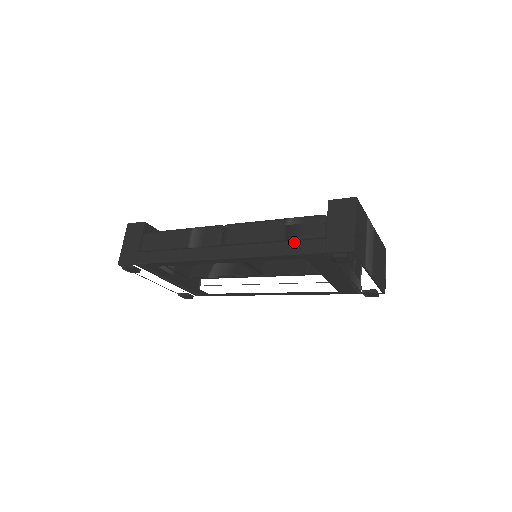
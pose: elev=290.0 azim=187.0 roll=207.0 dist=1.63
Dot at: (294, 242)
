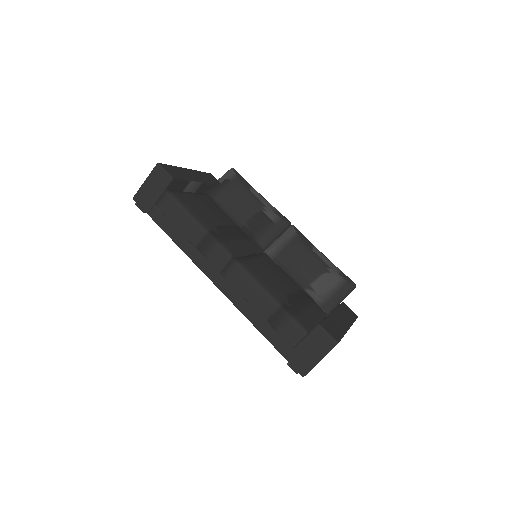
Dot at: (272, 329)
